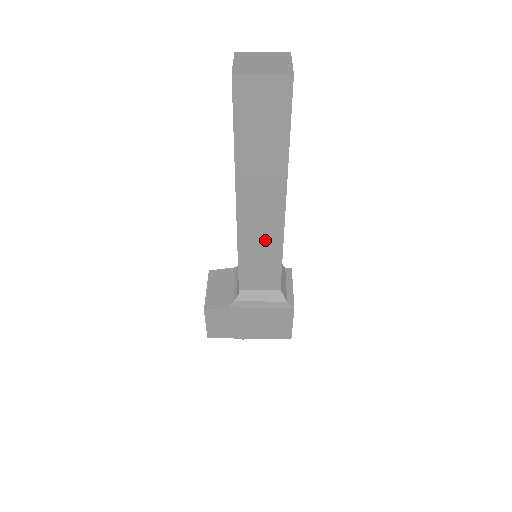
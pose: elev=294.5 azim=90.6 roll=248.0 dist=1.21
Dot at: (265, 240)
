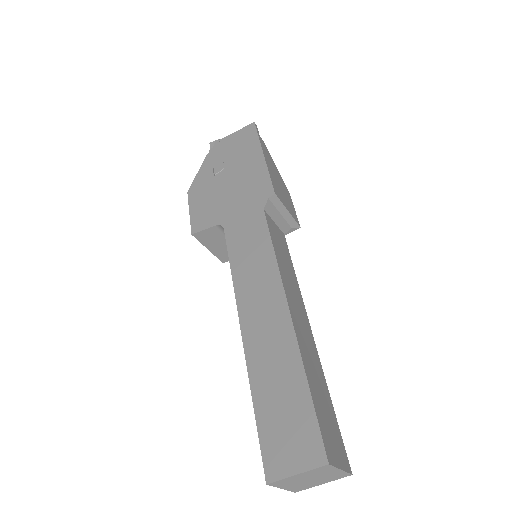
Dot at: occluded
